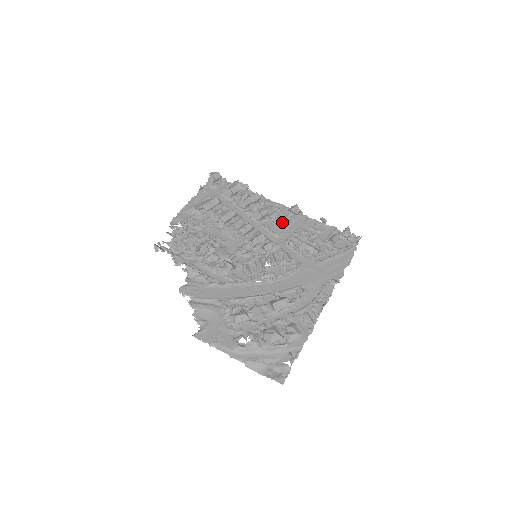
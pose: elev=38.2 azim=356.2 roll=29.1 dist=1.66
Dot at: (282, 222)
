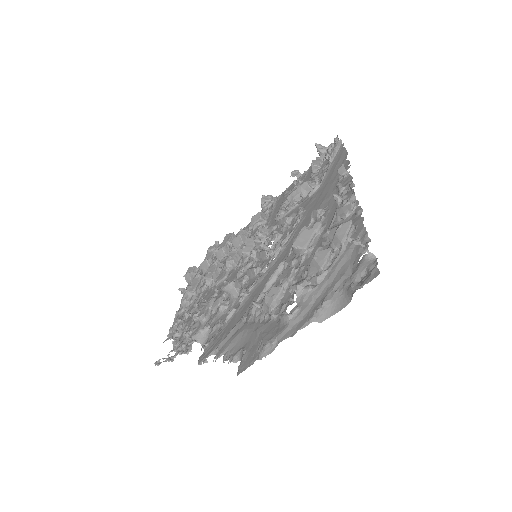
Dot at: (258, 214)
